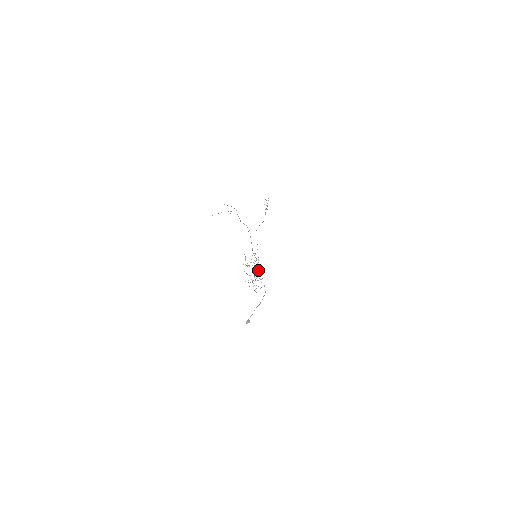
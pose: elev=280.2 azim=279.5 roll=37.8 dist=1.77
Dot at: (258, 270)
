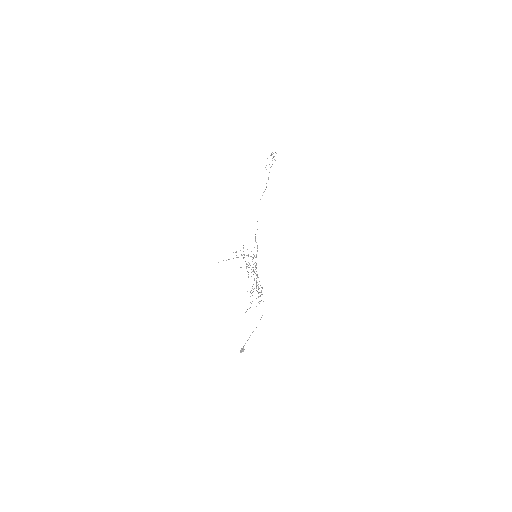
Dot at: (257, 277)
